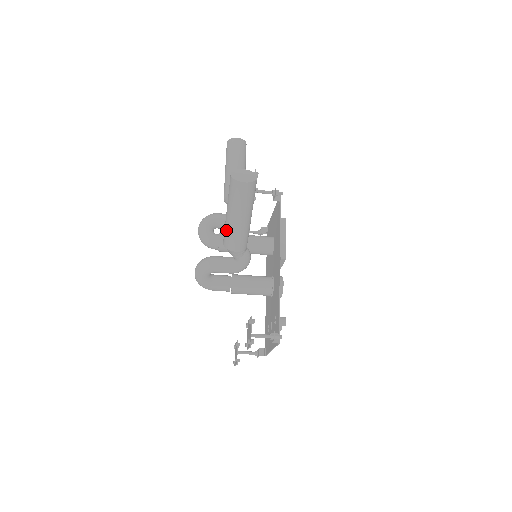
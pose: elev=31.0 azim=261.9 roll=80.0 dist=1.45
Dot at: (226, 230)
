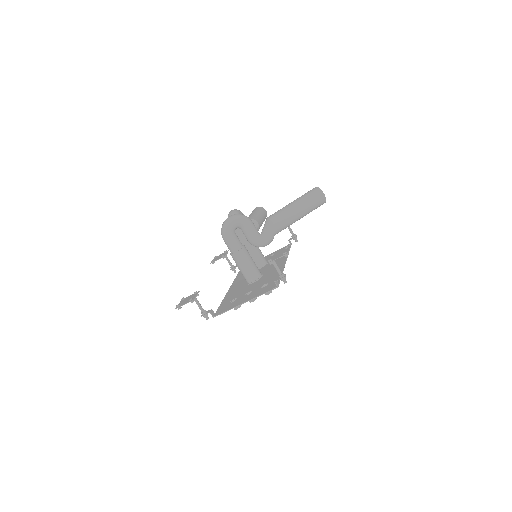
Dot at: (282, 210)
